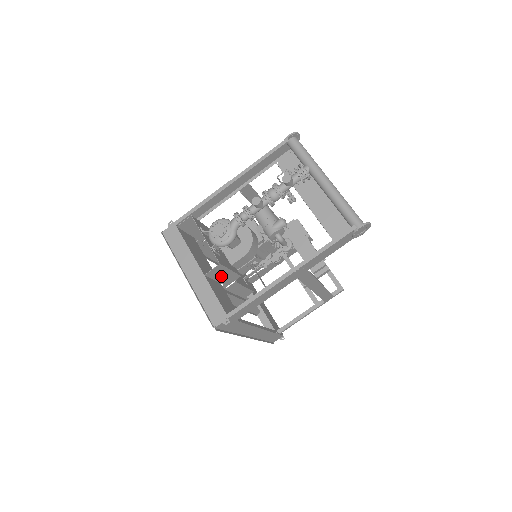
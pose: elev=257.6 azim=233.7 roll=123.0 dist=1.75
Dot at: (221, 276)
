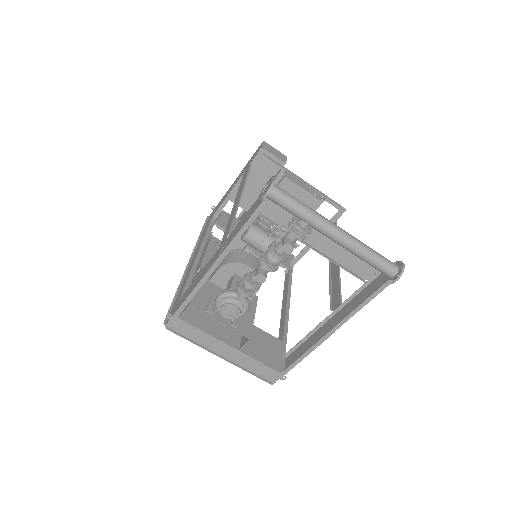
Dot at: occluded
